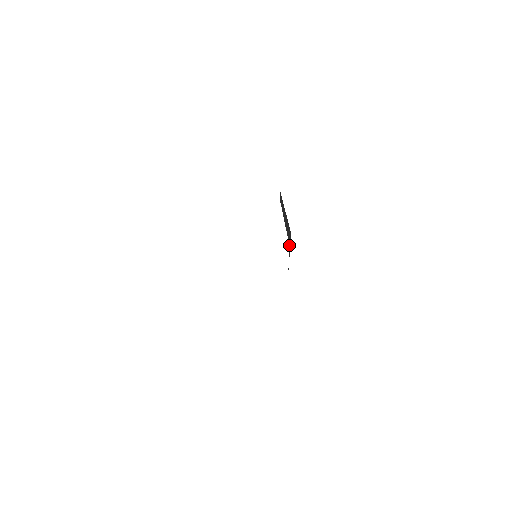
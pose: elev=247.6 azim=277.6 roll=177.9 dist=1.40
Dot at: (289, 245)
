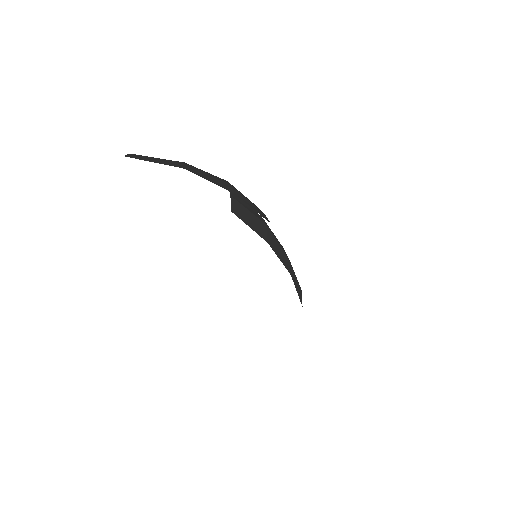
Dot at: occluded
